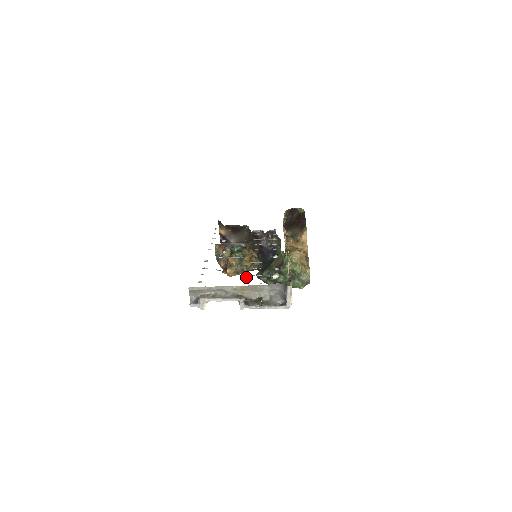
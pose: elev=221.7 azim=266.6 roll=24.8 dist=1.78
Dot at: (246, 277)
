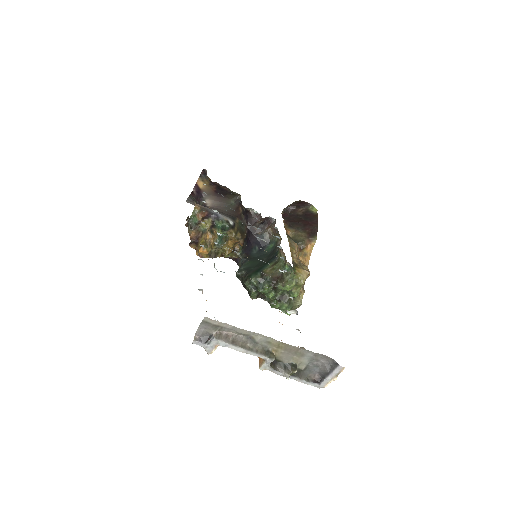
Dot at: occluded
